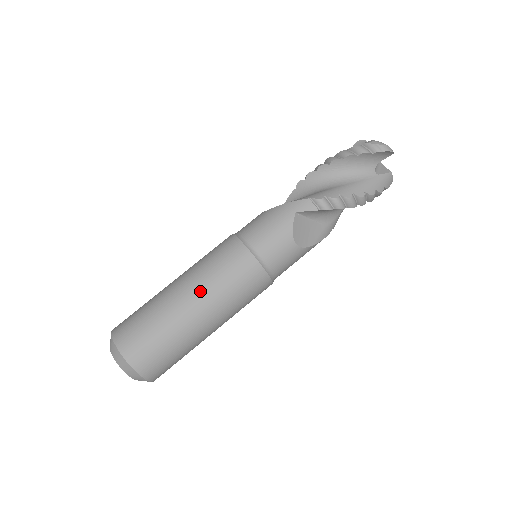
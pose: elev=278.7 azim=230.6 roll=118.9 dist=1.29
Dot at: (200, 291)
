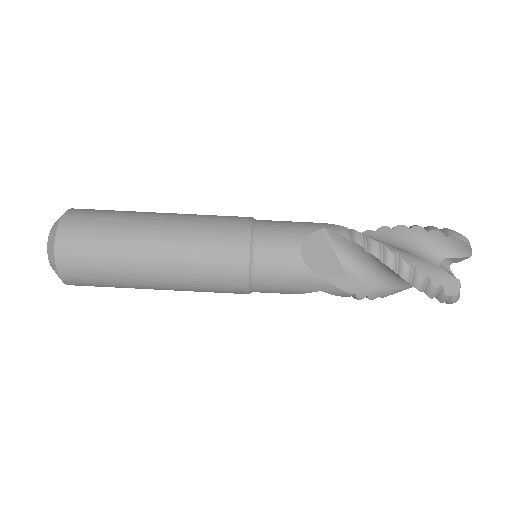
Dot at: (177, 219)
